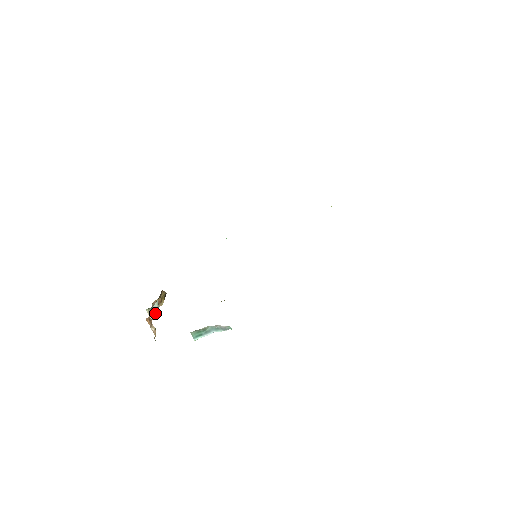
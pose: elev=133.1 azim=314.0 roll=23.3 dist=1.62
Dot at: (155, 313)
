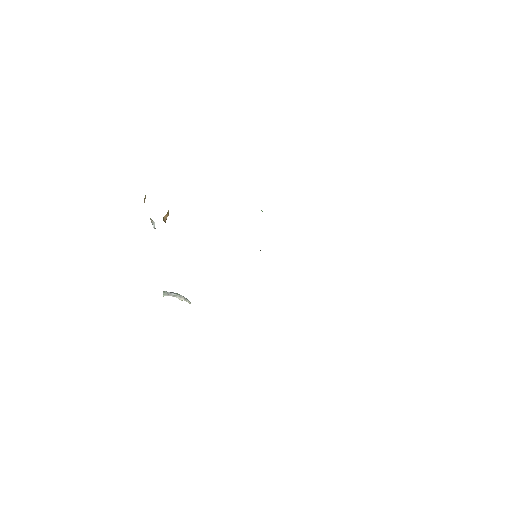
Dot at: occluded
